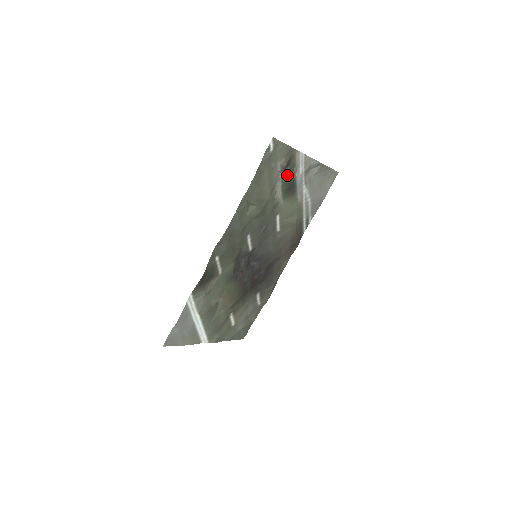
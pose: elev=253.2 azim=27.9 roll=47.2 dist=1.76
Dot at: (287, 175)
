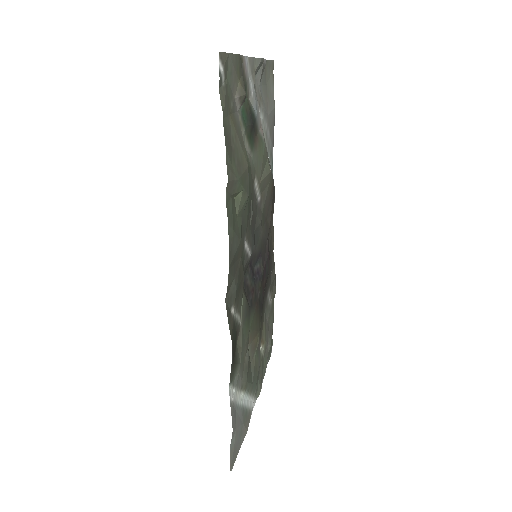
Dot at: (242, 109)
